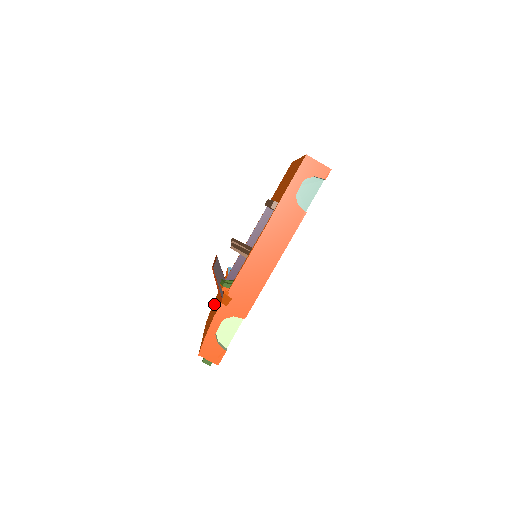
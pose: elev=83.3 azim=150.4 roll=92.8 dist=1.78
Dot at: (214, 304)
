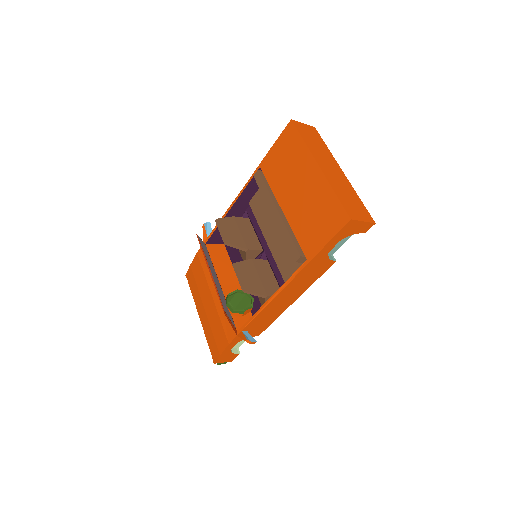
Dot at: (203, 282)
